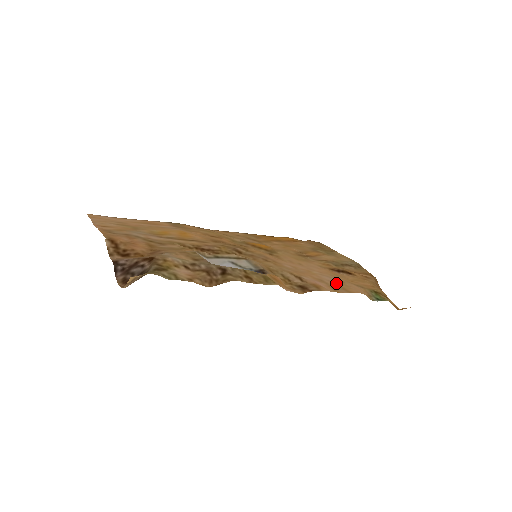
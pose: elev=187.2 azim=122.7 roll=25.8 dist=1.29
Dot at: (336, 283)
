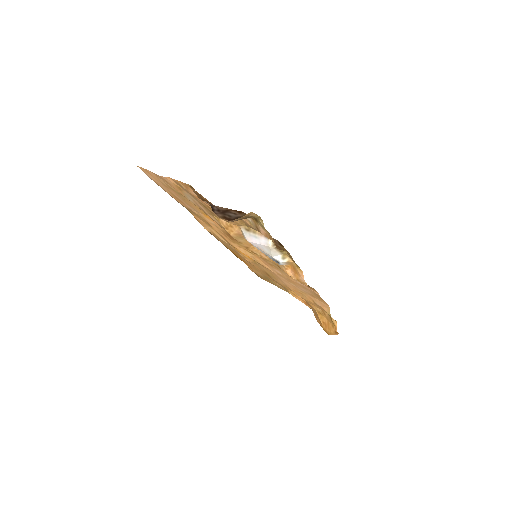
Dot at: (312, 294)
